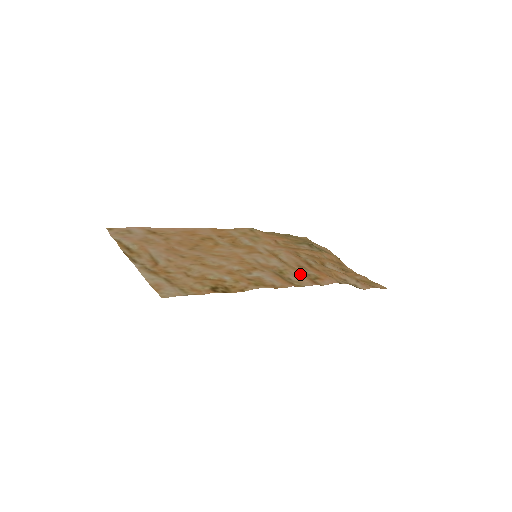
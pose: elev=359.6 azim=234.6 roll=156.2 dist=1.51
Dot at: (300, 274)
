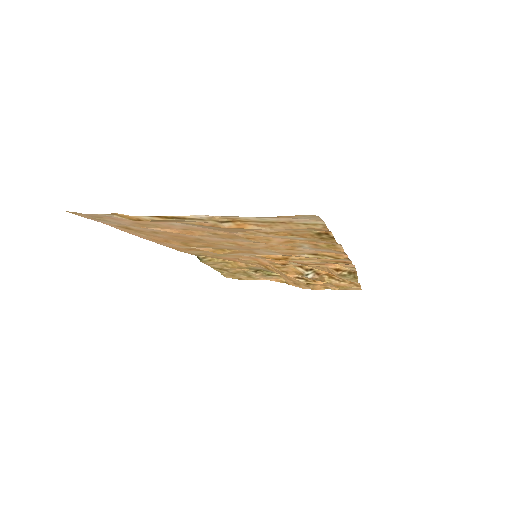
Dot at: (323, 259)
